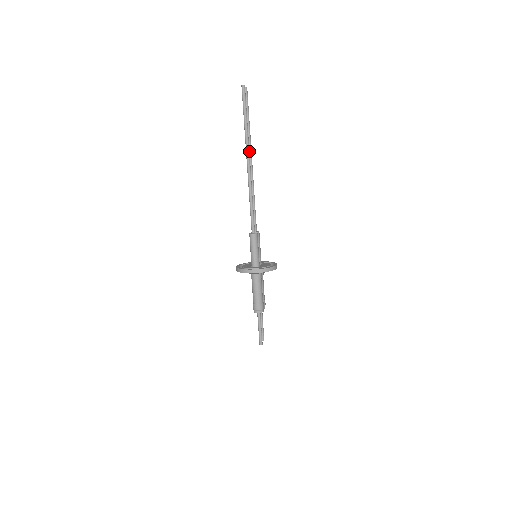
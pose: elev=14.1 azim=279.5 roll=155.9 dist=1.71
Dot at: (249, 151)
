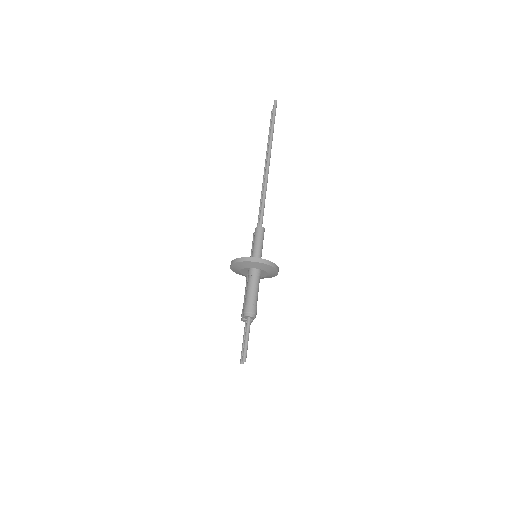
Dot at: occluded
